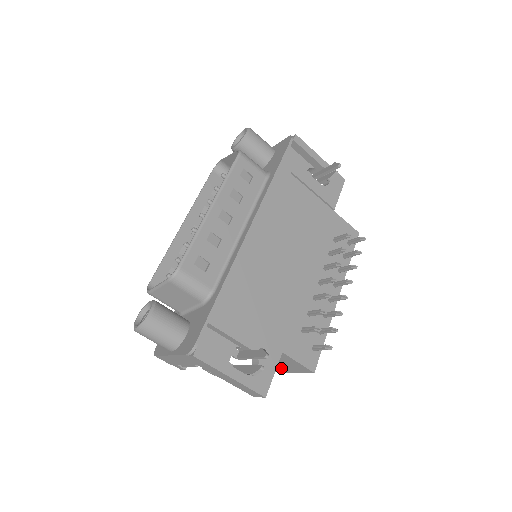
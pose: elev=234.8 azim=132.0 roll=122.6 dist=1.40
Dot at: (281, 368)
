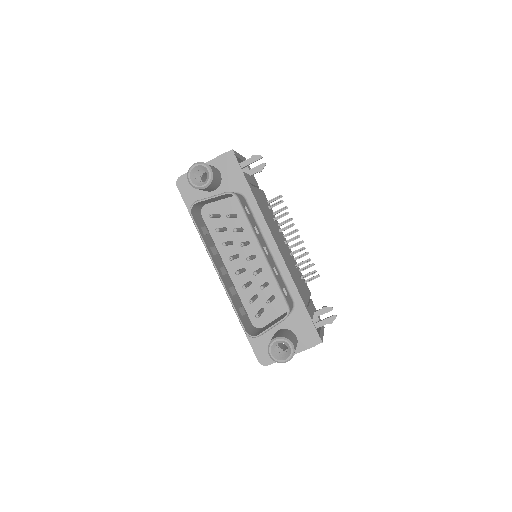
Dot at: occluded
